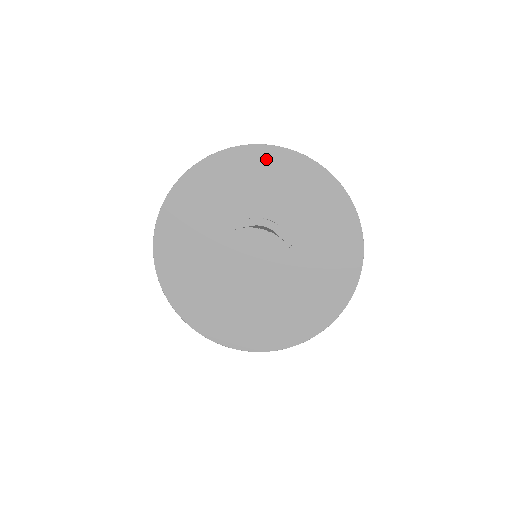
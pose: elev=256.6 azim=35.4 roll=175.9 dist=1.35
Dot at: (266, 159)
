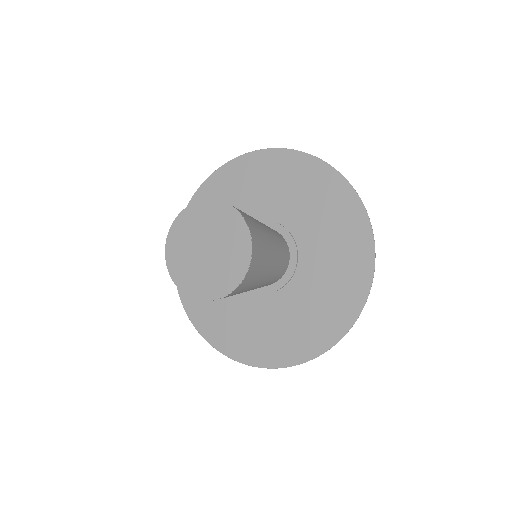
Dot at: (212, 190)
